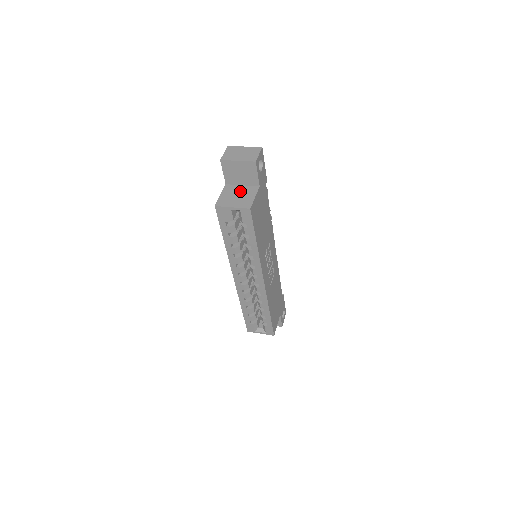
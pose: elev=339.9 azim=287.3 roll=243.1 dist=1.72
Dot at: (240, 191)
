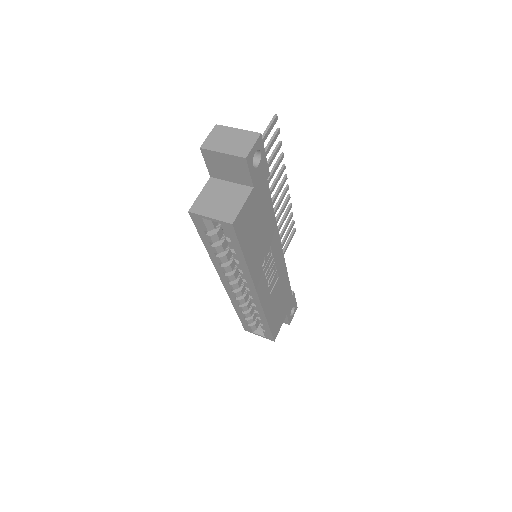
Dot at: (226, 192)
